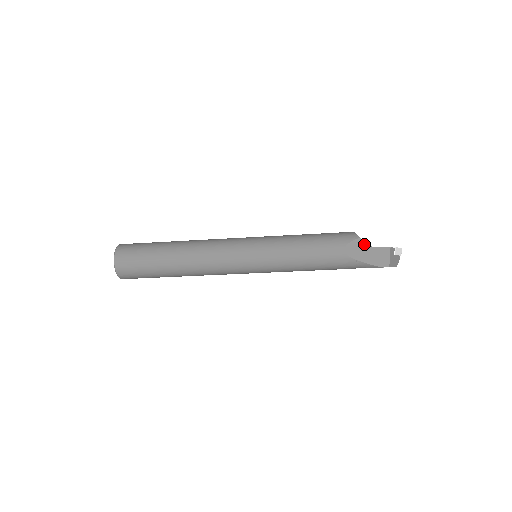
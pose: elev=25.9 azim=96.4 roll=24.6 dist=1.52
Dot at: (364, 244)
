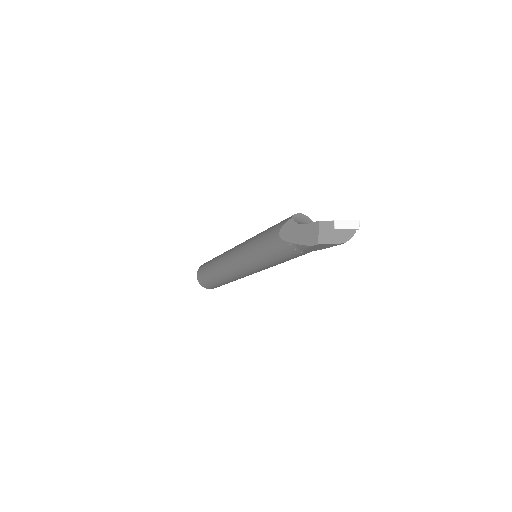
Dot at: (295, 223)
